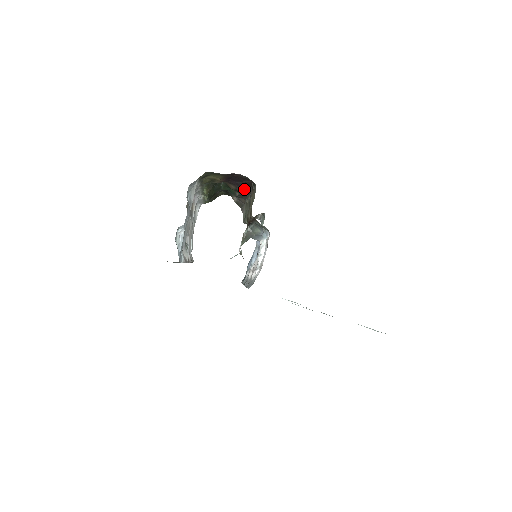
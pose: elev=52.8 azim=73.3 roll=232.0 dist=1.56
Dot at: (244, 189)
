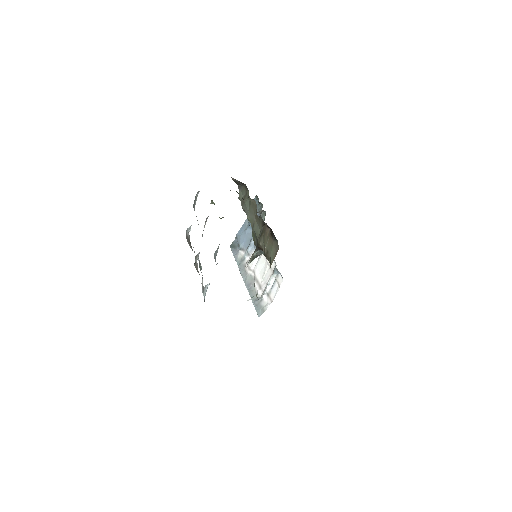
Dot at: occluded
